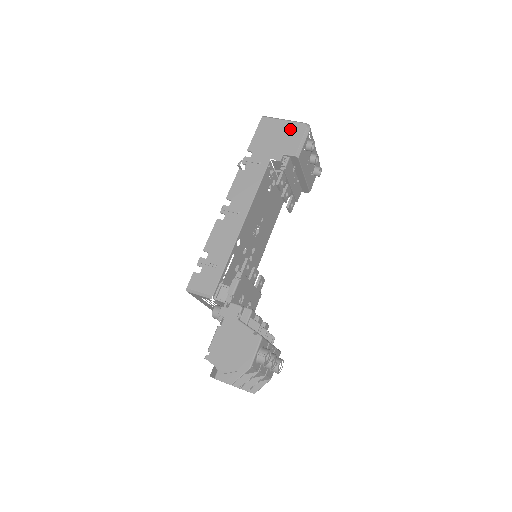
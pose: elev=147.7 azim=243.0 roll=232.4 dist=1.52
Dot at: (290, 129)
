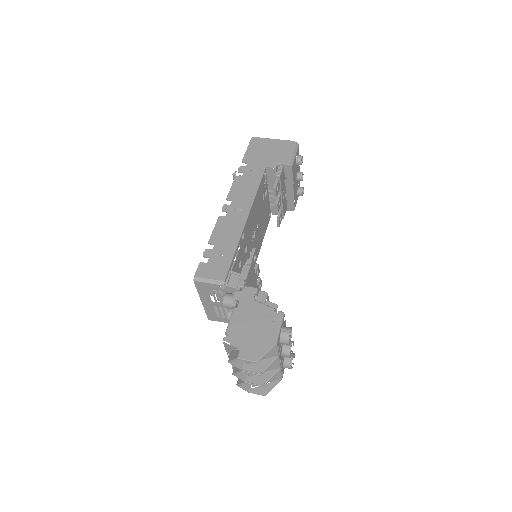
Dot at: (280, 145)
